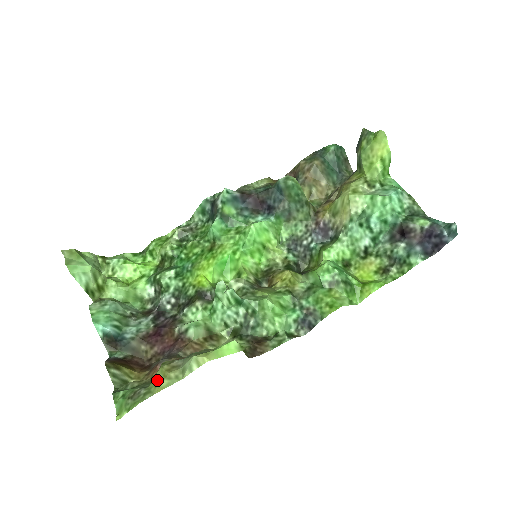
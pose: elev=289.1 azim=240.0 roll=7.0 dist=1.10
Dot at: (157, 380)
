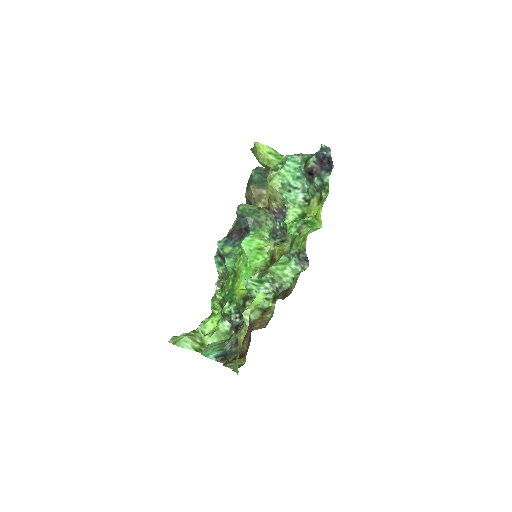
Dot at: (239, 340)
